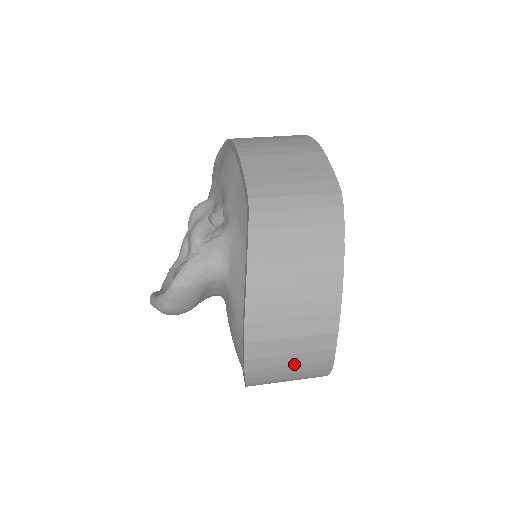
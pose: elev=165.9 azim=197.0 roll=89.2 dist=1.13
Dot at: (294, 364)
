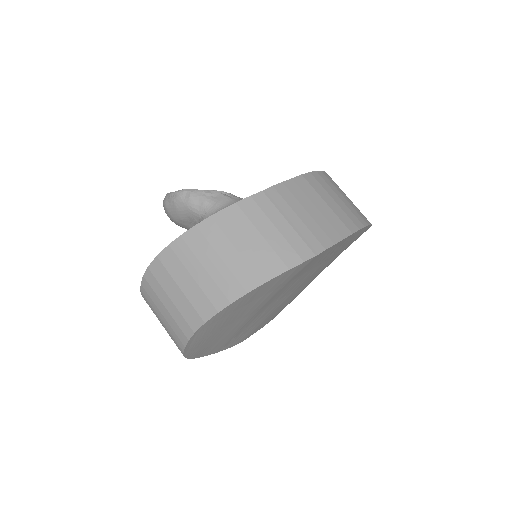
Dot at: (168, 310)
